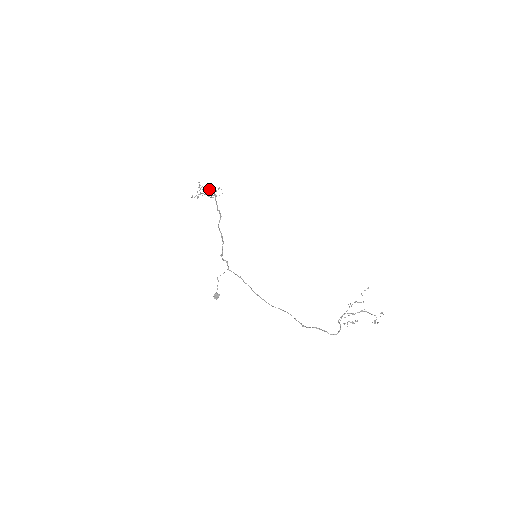
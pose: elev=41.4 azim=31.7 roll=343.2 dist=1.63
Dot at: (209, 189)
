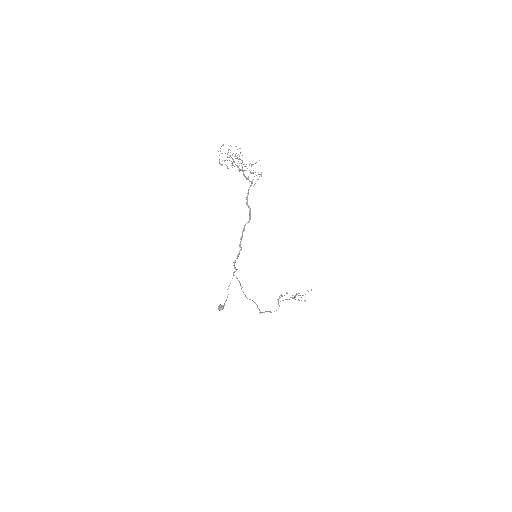
Dot at: (246, 164)
